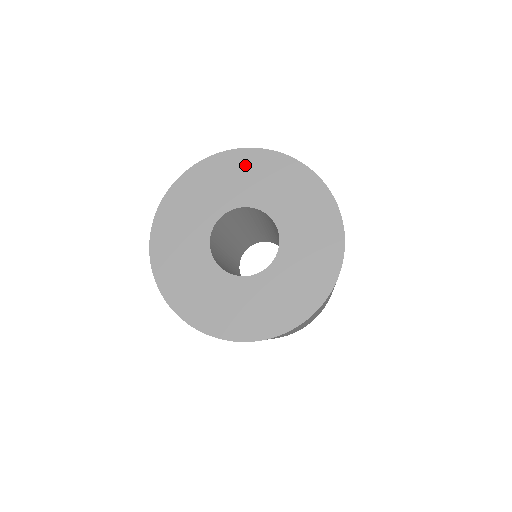
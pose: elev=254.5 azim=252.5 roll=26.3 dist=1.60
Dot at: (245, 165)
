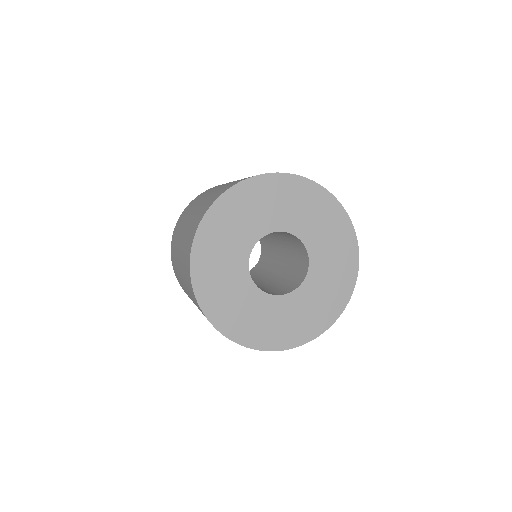
Dot at: (217, 228)
